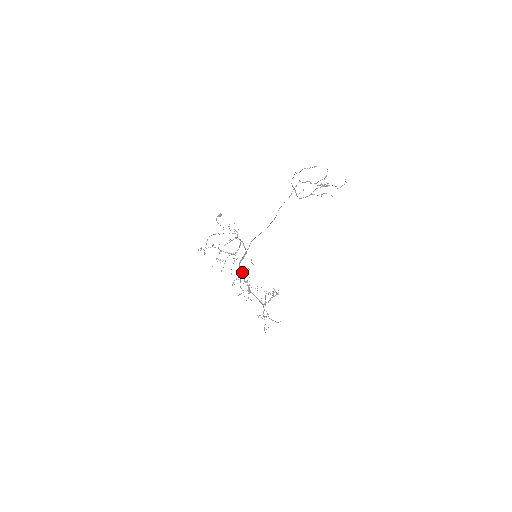
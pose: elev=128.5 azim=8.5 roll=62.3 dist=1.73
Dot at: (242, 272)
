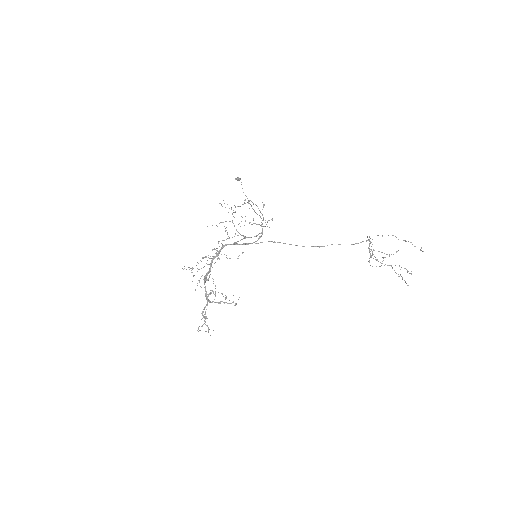
Dot at: (218, 254)
